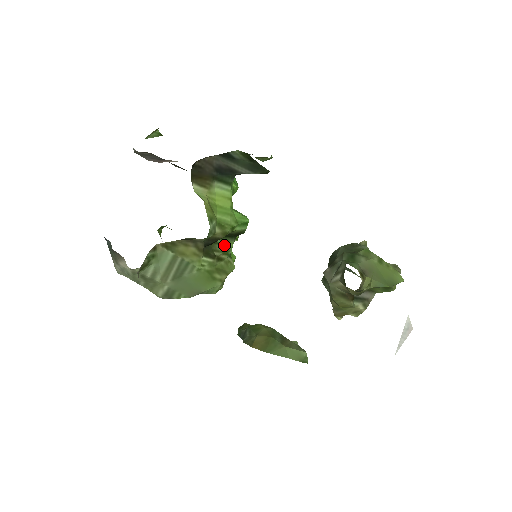
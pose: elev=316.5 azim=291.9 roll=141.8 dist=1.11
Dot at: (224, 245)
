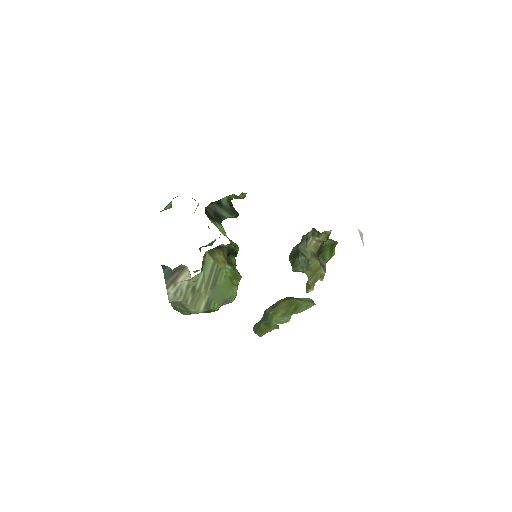
Dot at: (233, 259)
